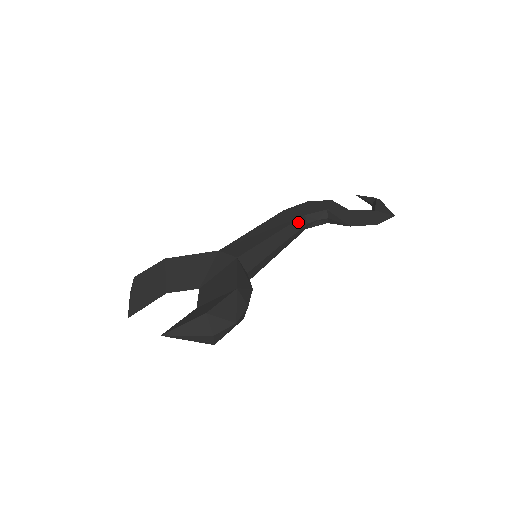
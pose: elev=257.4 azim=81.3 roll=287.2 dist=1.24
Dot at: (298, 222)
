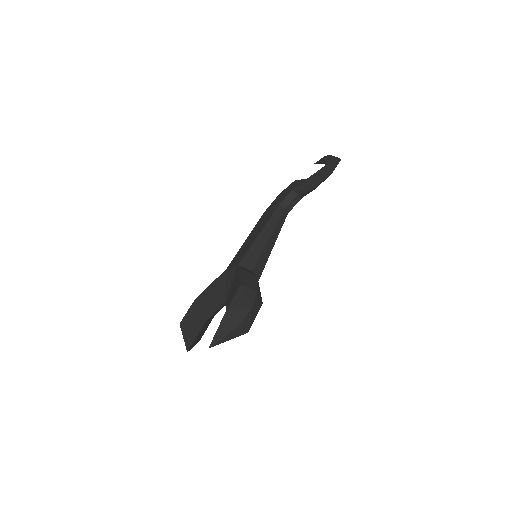
Dot at: (276, 213)
